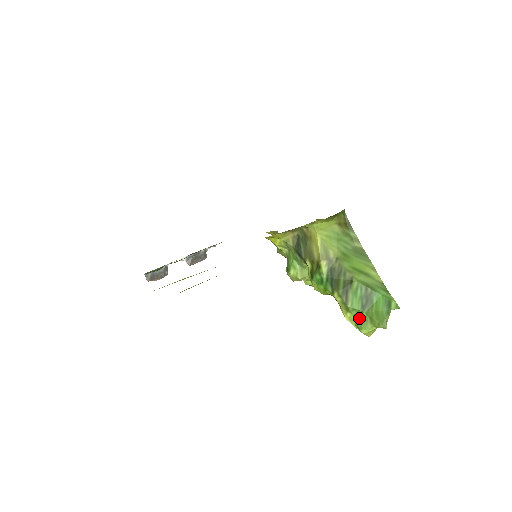
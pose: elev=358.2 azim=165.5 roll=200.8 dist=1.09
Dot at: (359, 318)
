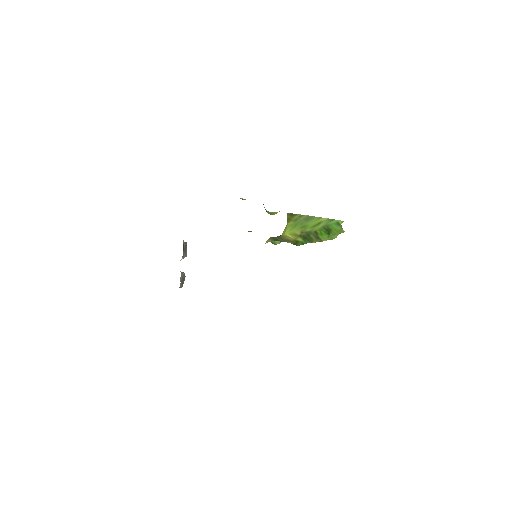
Dot at: (329, 237)
